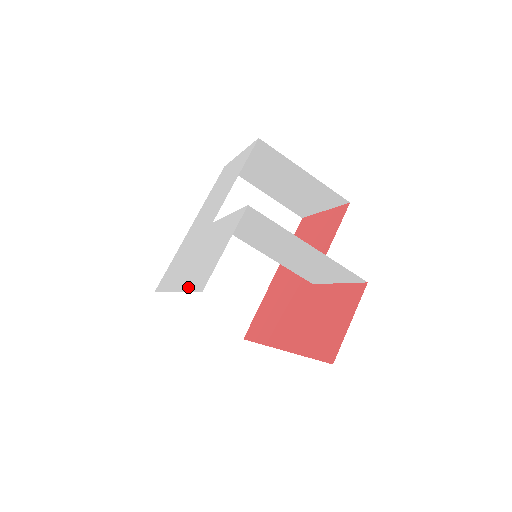
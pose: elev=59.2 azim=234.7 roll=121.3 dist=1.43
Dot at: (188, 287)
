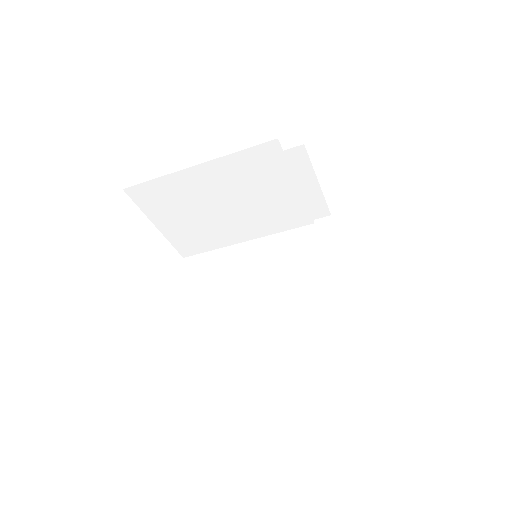
Dot at: occluded
